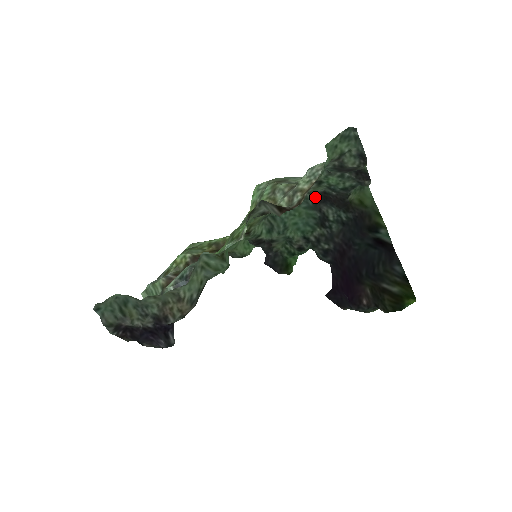
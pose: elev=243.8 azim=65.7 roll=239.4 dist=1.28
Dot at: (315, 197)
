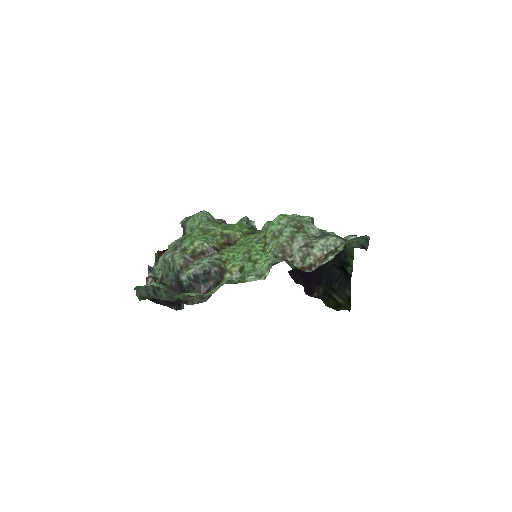
Dot at: occluded
